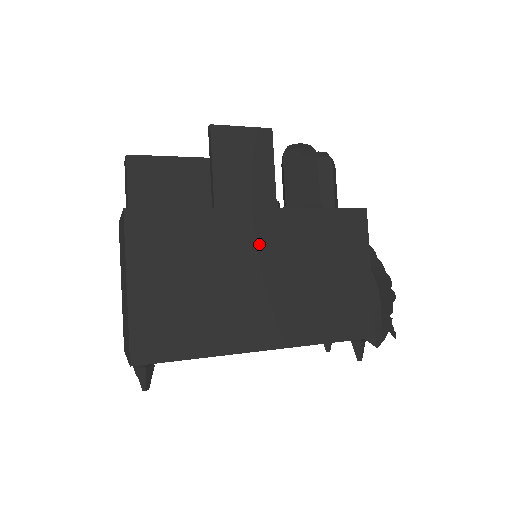
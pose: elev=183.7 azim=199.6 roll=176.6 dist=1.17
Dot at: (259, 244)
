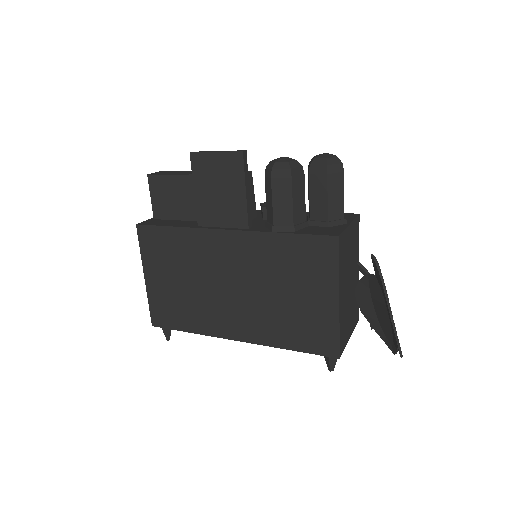
Dot at: (229, 260)
